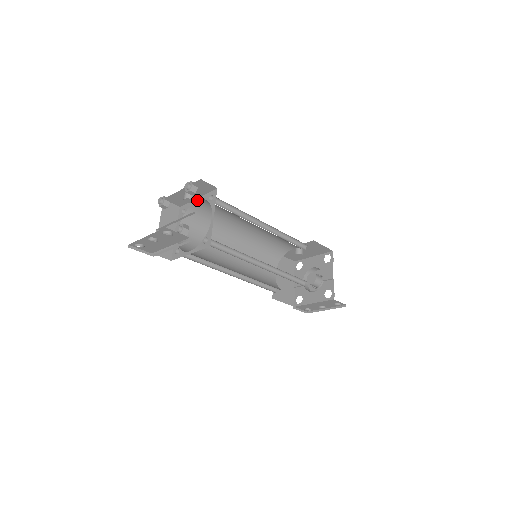
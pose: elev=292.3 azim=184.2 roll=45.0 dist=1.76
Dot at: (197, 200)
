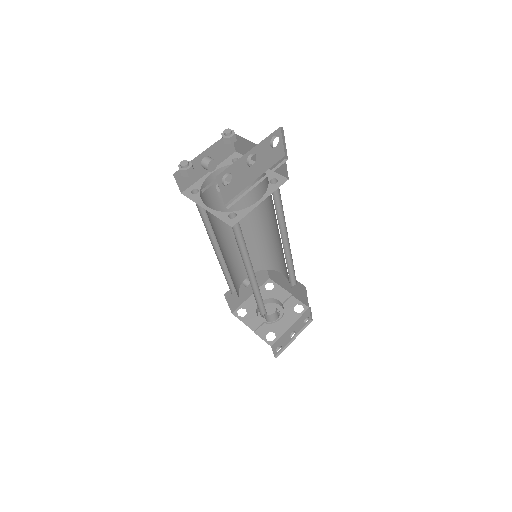
Dot at: (211, 173)
